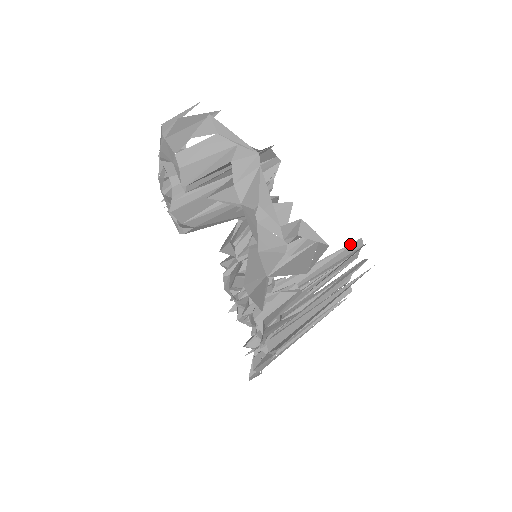
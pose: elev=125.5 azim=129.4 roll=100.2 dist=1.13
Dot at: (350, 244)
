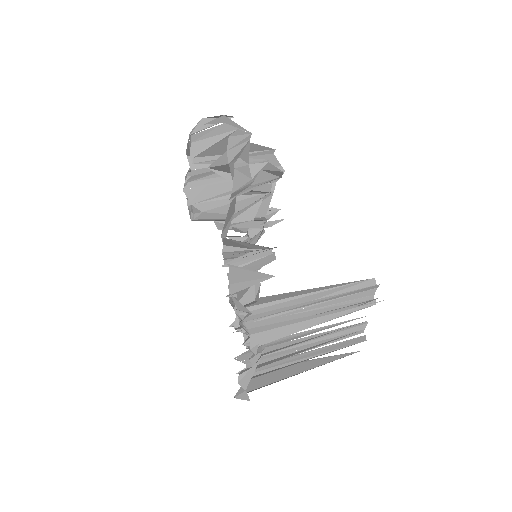
Dot at: (361, 281)
